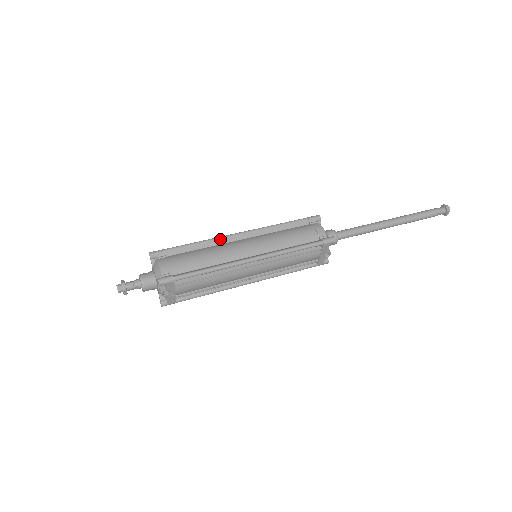
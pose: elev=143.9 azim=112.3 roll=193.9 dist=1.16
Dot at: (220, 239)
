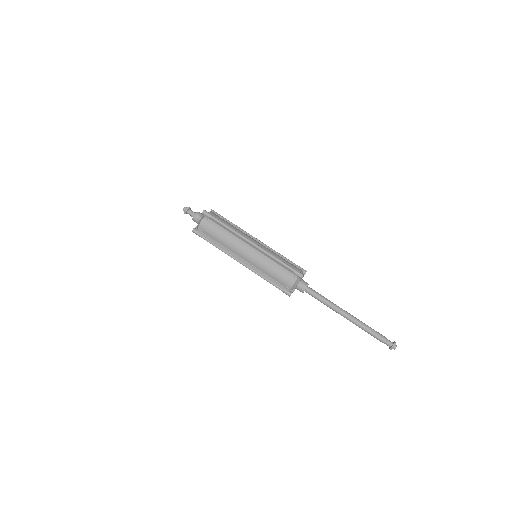
Dot at: (240, 236)
